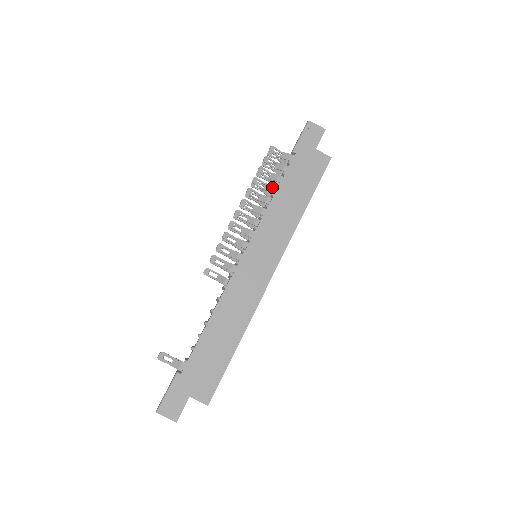
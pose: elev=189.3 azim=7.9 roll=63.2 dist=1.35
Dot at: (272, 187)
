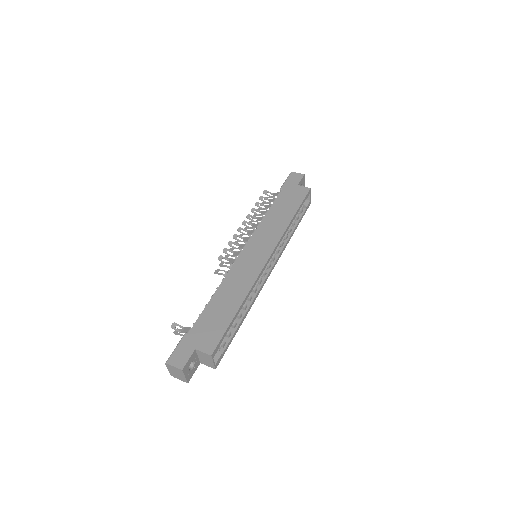
Dot at: (266, 211)
